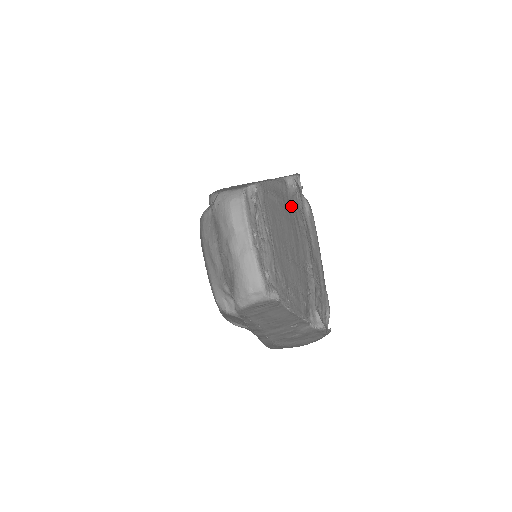
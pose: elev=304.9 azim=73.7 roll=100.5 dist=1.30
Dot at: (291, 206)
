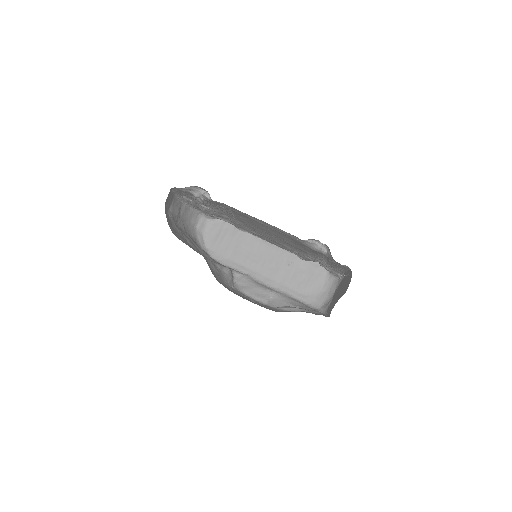
Dot at: occluded
